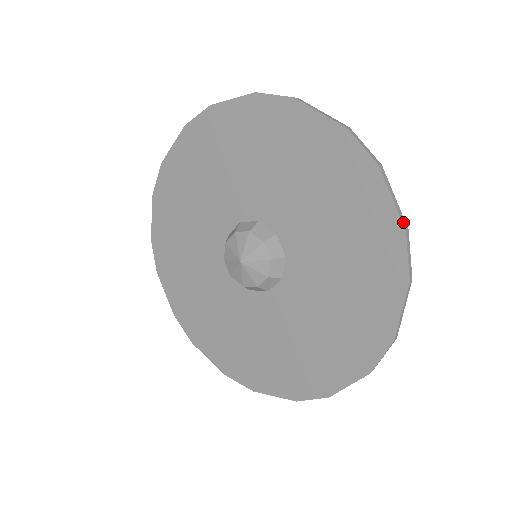
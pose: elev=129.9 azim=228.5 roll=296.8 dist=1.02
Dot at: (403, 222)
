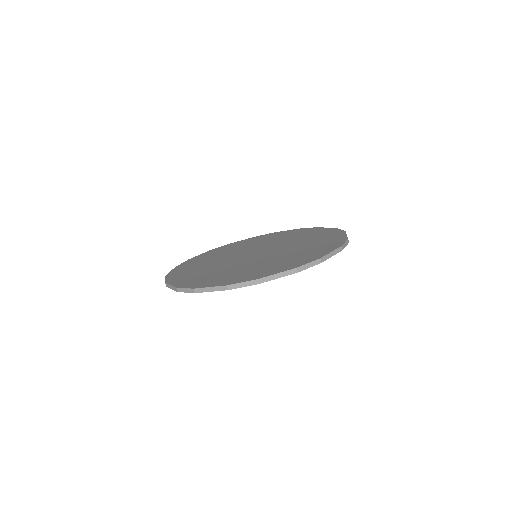
Dot at: (340, 251)
